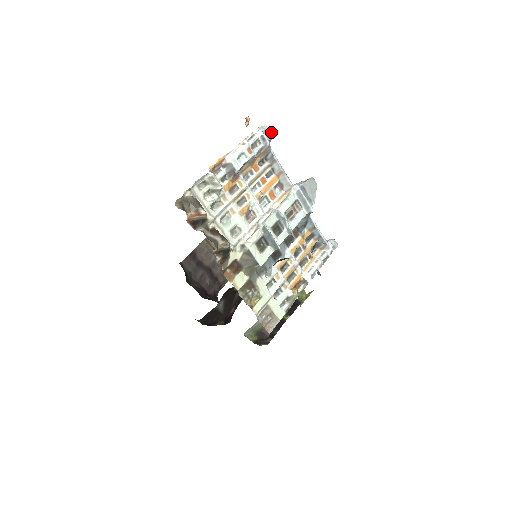
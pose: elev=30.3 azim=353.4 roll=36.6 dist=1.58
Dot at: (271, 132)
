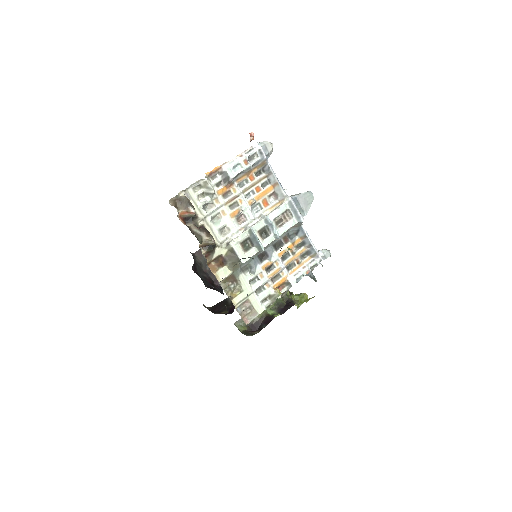
Dot at: (271, 147)
